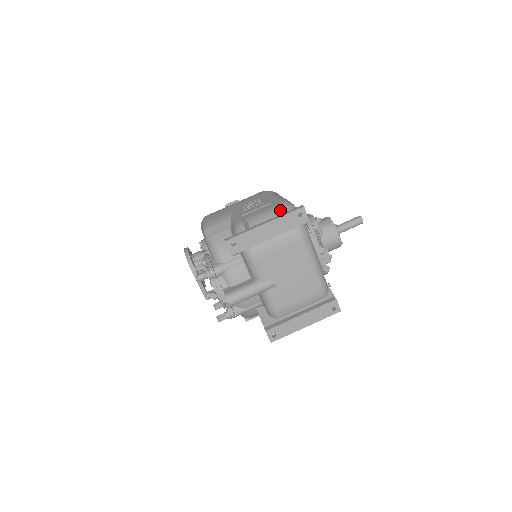
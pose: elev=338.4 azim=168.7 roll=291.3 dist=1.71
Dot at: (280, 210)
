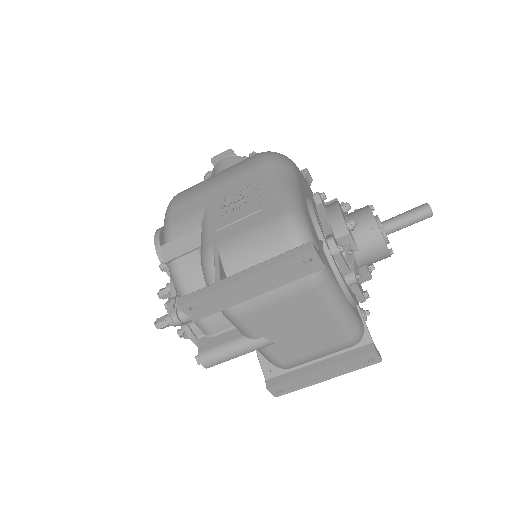
Dot at: (275, 235)
